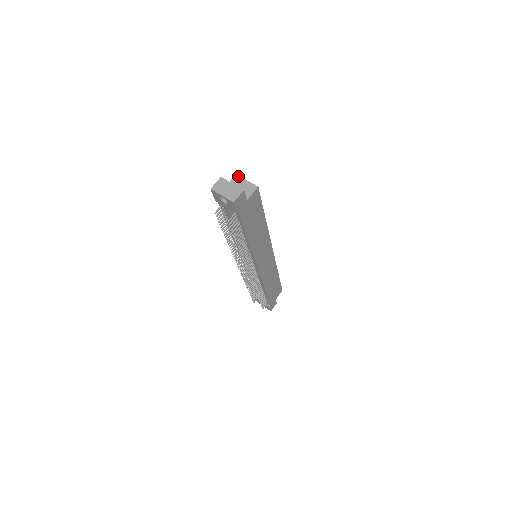
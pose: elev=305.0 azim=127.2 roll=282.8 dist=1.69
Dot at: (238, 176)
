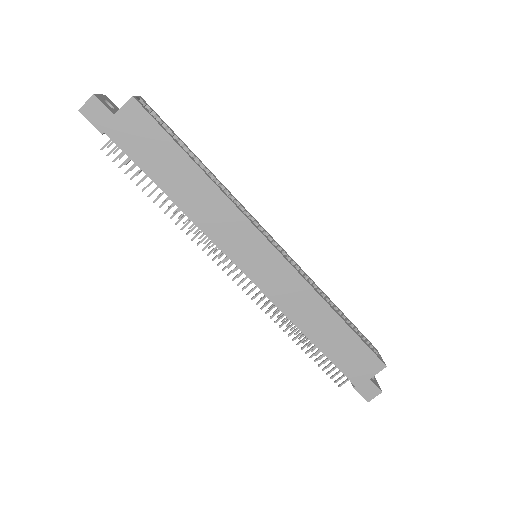
Dot at: (139, 97)
